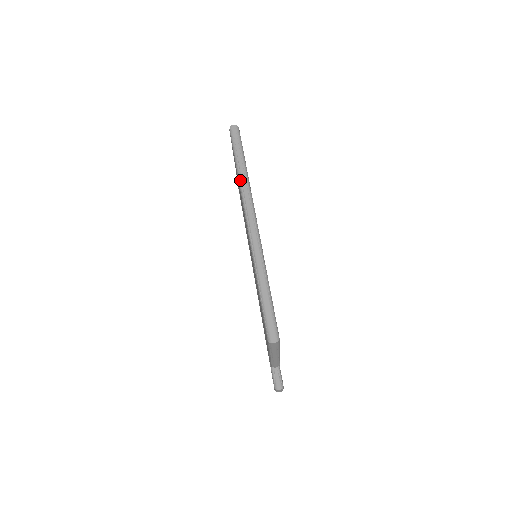
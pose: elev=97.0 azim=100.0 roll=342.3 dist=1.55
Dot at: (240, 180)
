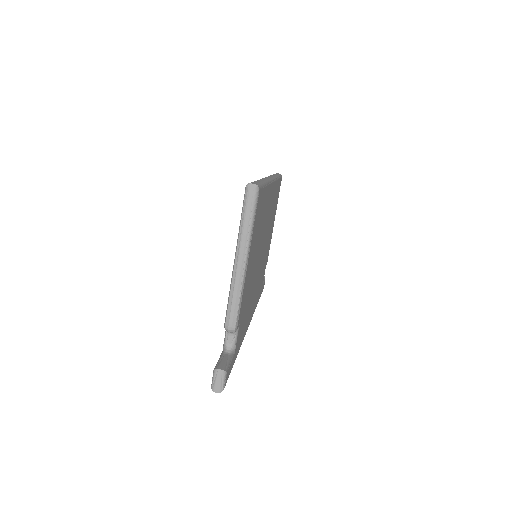
Dot at: (270, 175)
